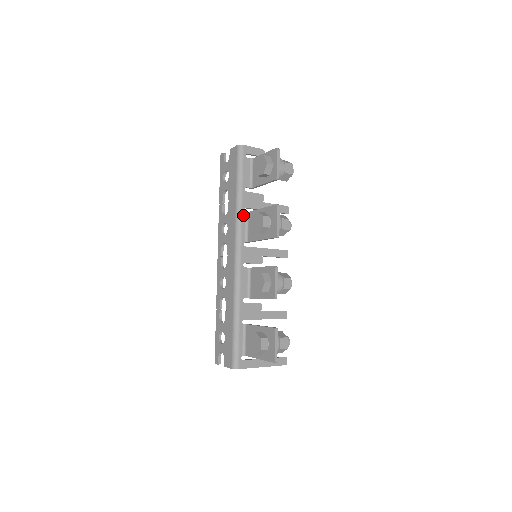
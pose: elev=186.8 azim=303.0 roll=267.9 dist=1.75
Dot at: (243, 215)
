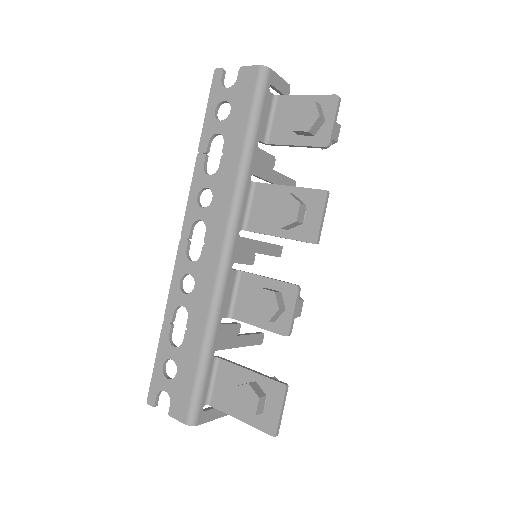
Dot at: (247, 185)
